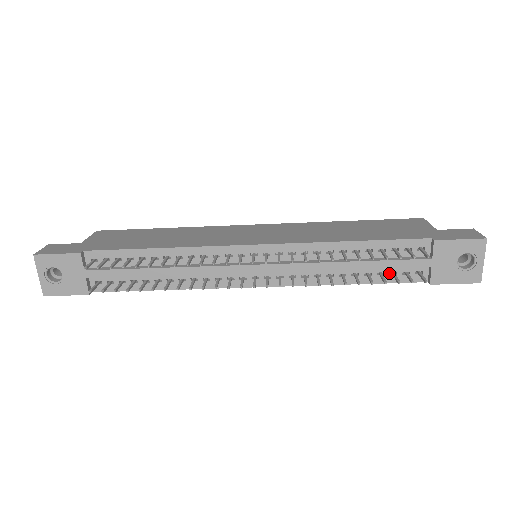
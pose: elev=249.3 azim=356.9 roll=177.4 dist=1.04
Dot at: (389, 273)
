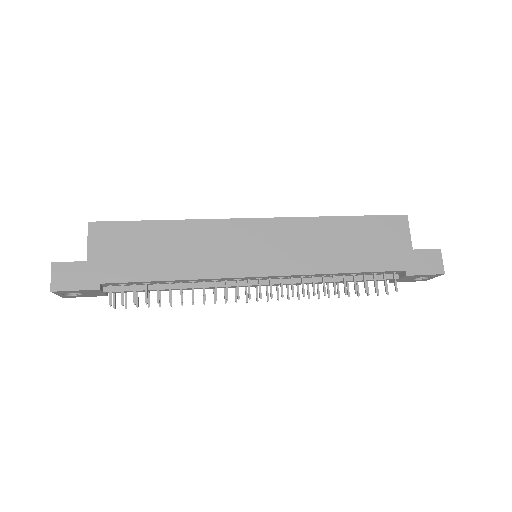
Dot at: occluded
